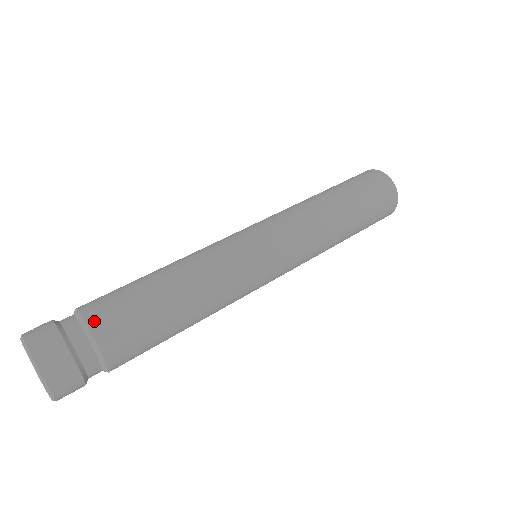
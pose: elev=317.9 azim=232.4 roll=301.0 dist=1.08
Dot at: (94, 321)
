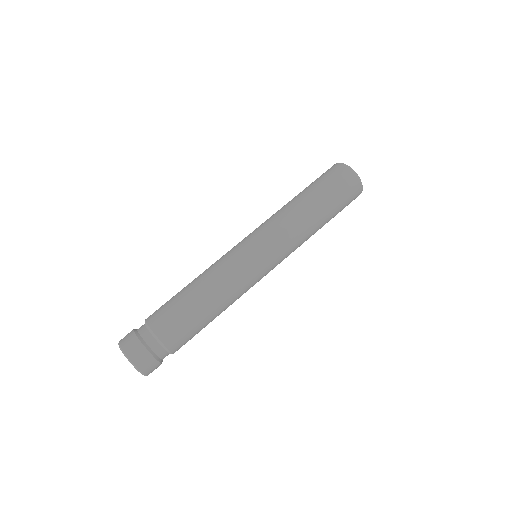
Dot at: (175, 350)
